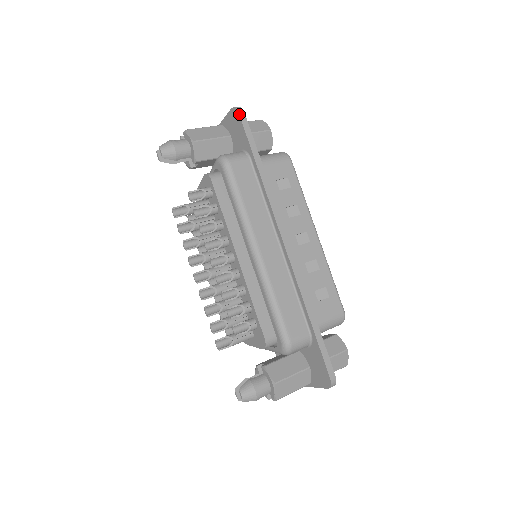
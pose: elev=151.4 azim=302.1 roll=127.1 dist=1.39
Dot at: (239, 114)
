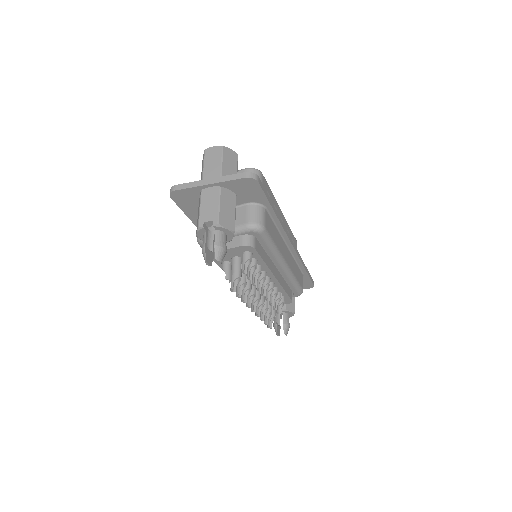
Dot at: (259, 183)
